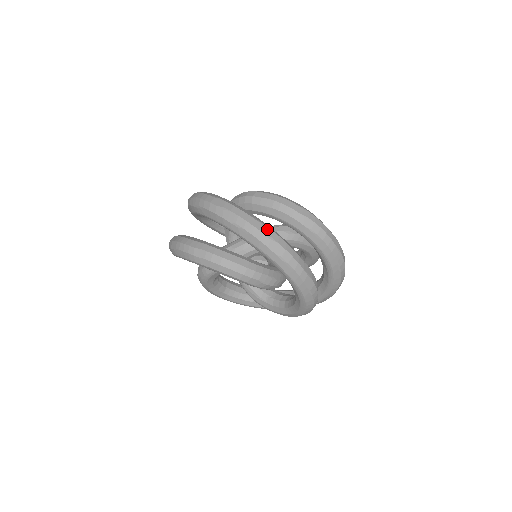
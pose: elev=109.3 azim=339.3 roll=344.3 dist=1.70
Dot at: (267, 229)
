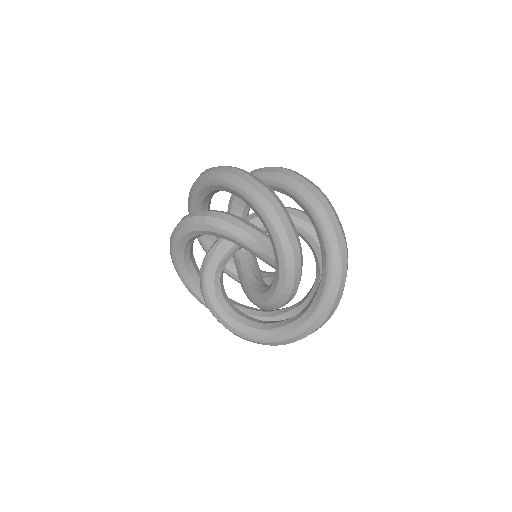
Dot at: occluded
